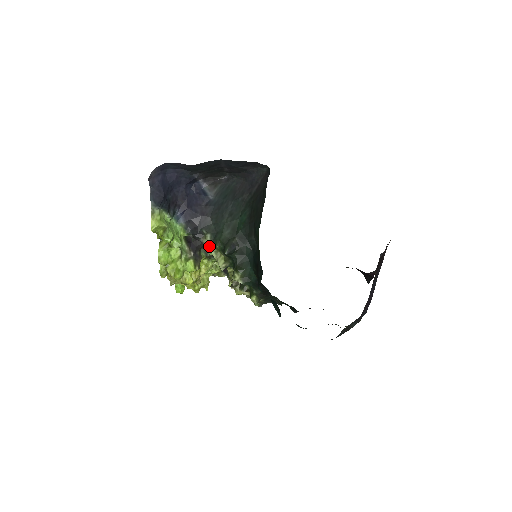
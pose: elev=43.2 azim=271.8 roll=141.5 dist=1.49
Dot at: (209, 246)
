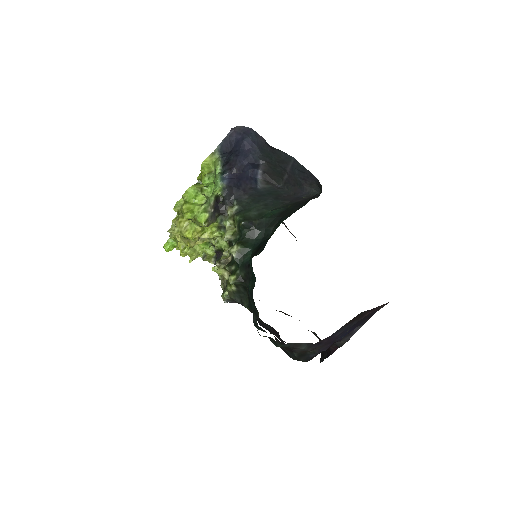
Dot at: (230, 215)
